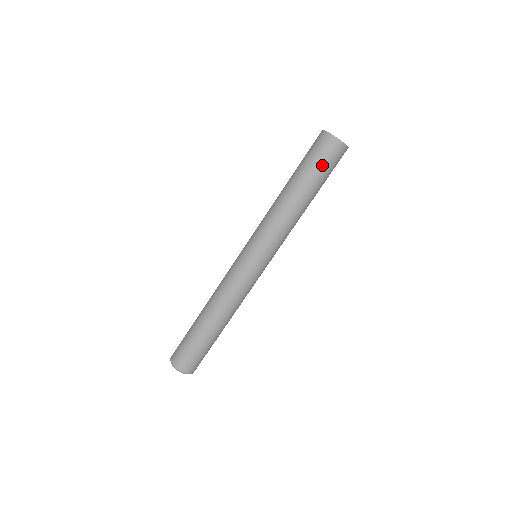
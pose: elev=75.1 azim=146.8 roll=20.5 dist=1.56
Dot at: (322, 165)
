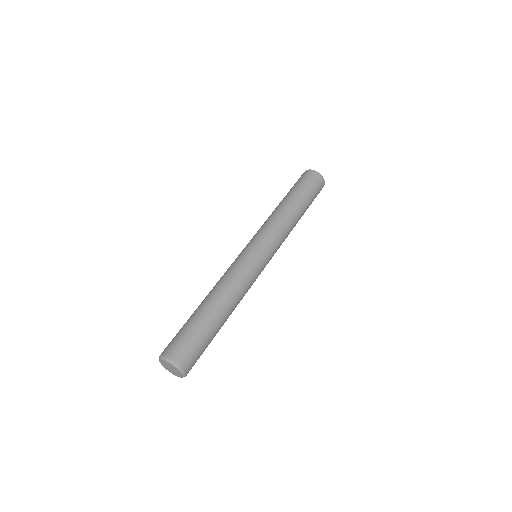
Dot at: (302, 184)
